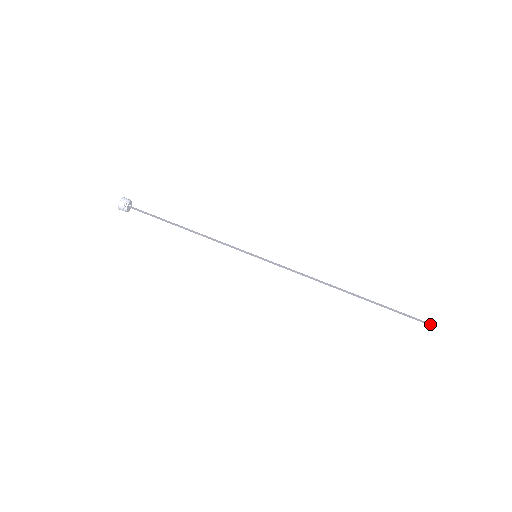
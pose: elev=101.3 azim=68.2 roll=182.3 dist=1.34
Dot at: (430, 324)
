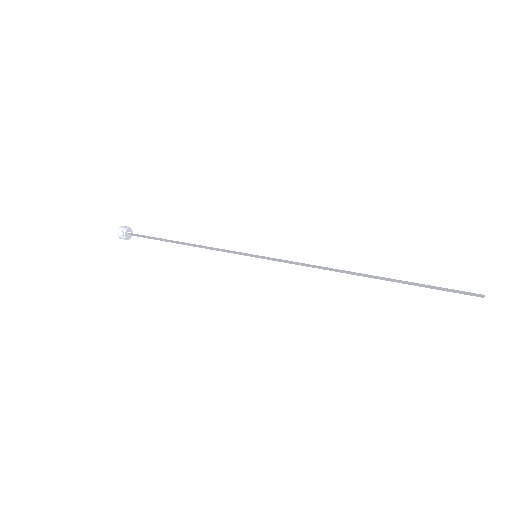
Dot at: (484, 296)
